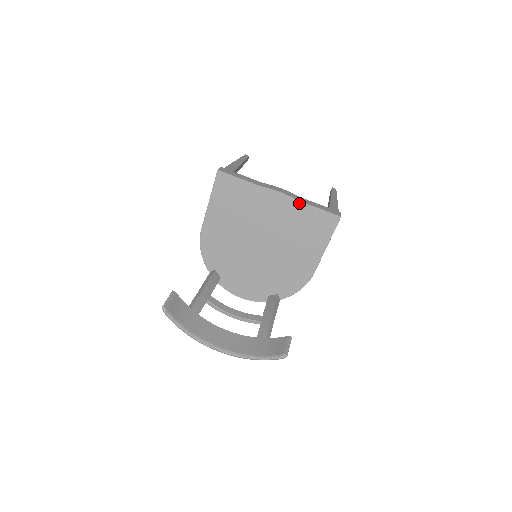
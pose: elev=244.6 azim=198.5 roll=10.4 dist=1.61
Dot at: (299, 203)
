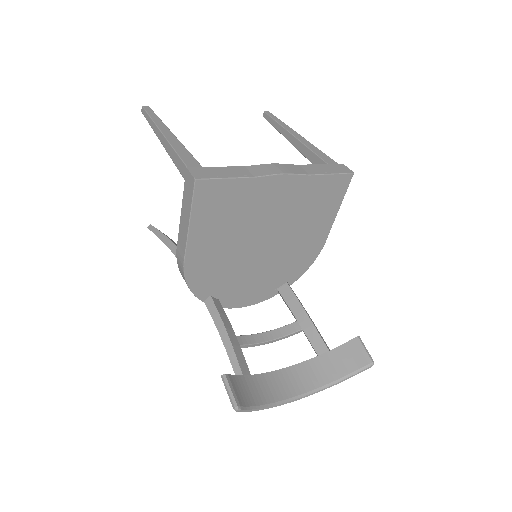
Dot at: (308, 177)
